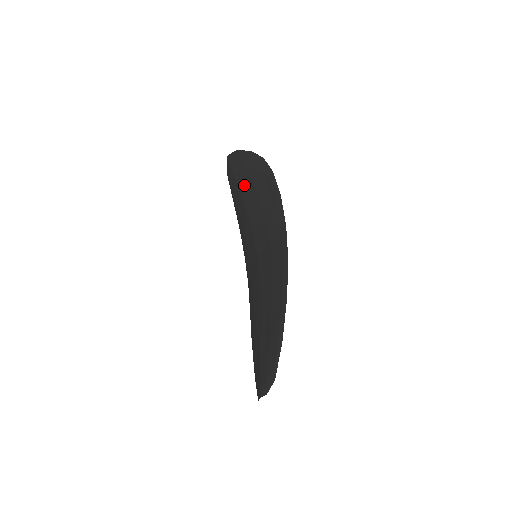
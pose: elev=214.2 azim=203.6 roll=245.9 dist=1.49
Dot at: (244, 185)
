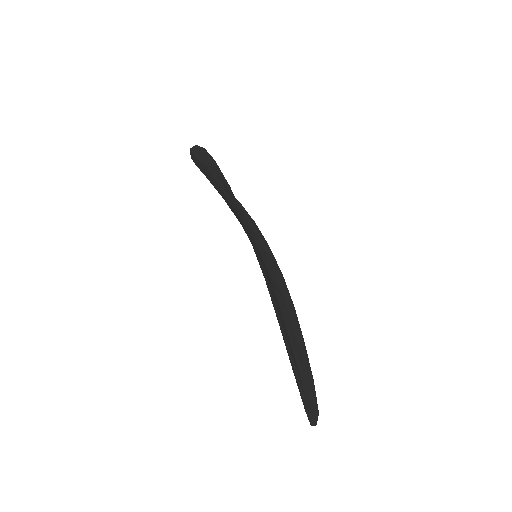
Dot at: (213, 183)
